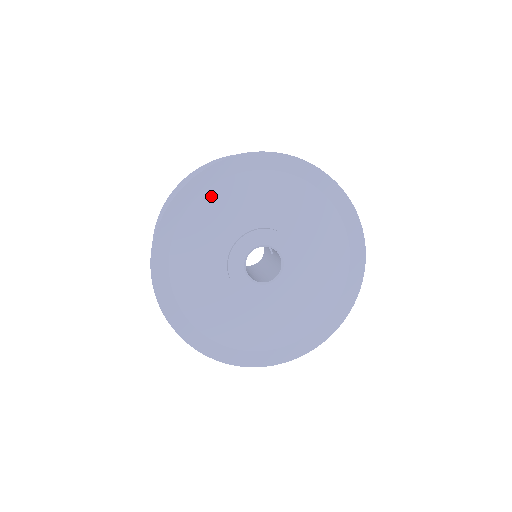
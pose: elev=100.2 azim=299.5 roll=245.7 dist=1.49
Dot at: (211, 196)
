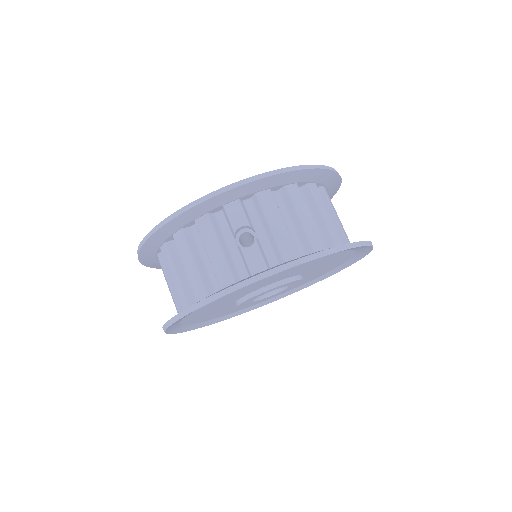
Dot at: (247, 286)
